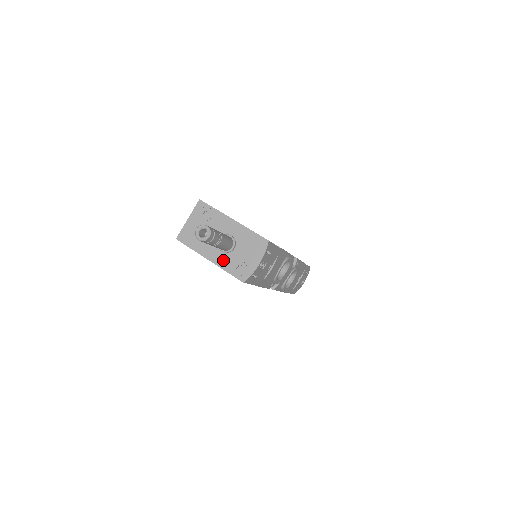
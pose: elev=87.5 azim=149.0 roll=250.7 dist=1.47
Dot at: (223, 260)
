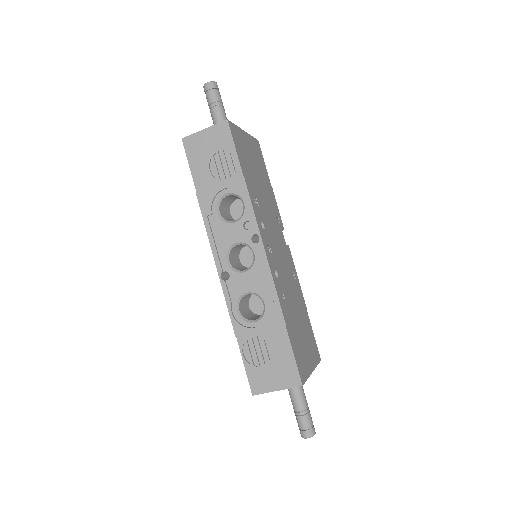
Dot at: occluded
